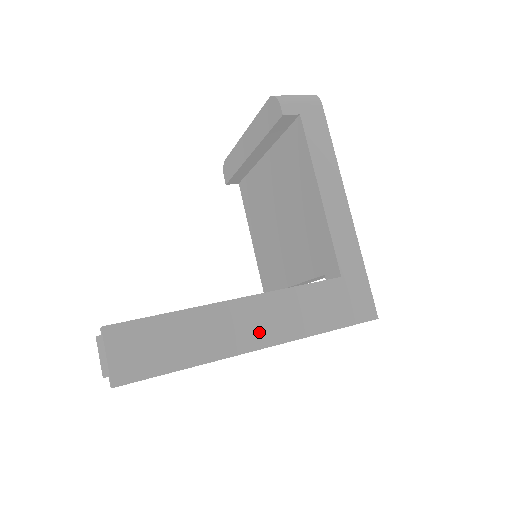
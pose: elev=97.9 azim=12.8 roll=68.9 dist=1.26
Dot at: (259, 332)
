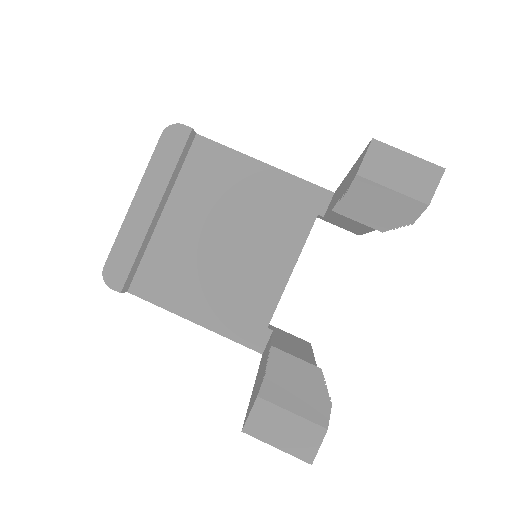
Dot at: occluded
